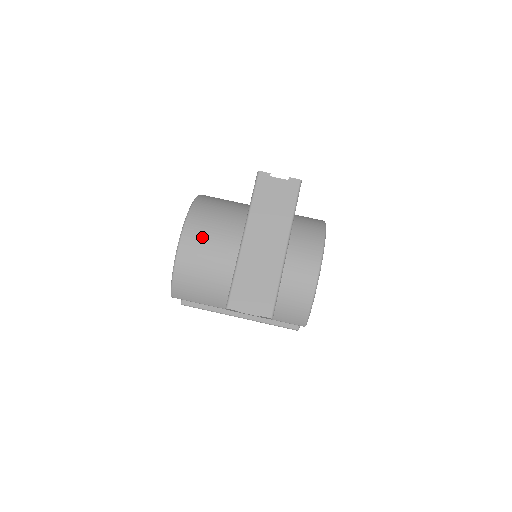
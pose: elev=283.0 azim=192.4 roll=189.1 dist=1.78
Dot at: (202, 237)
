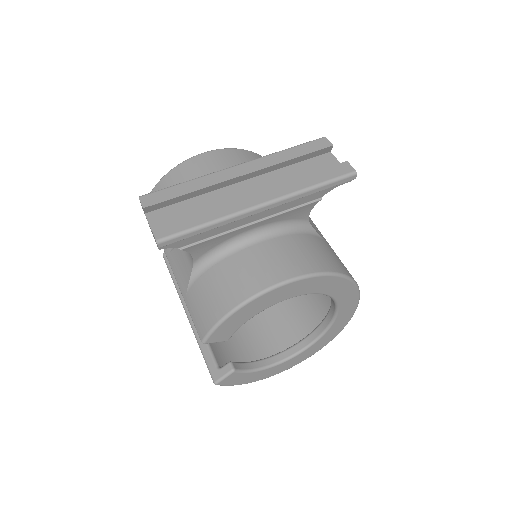
Dot at: (219, 166)
